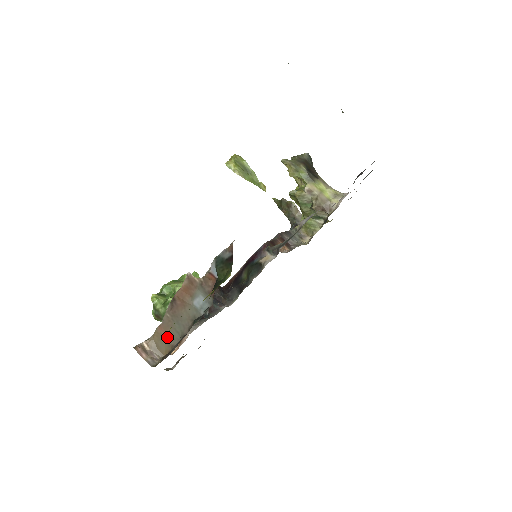
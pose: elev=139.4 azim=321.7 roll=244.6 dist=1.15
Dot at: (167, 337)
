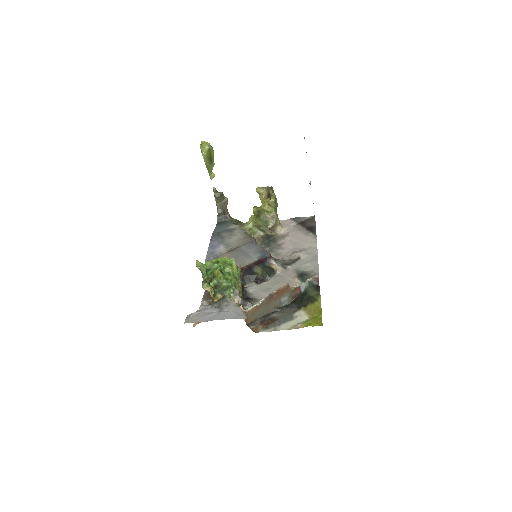
Dot at: (256, 313)
